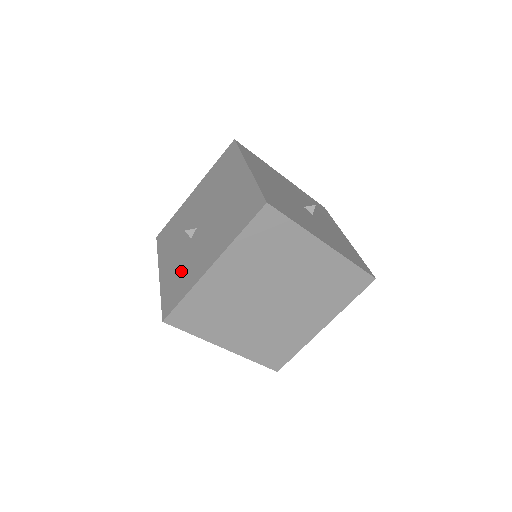
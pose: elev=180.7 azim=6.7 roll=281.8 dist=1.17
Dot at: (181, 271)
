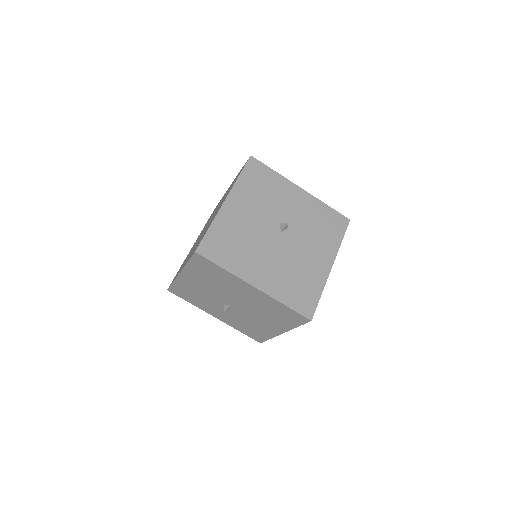
Dot at: (246, 325)
